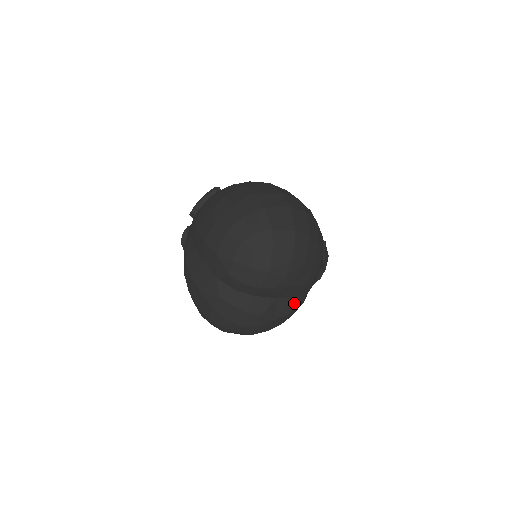
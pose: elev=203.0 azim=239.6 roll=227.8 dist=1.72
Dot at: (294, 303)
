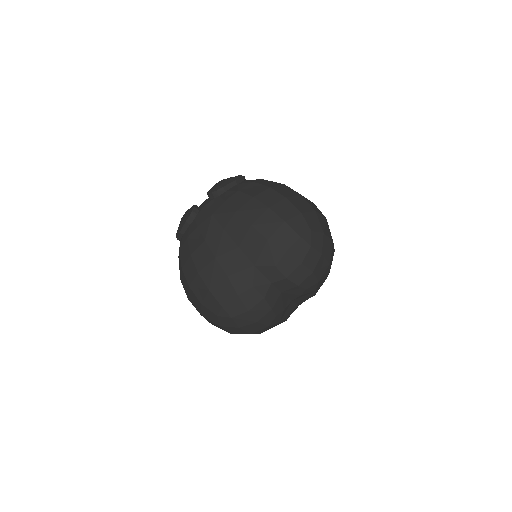
Dot at: occluded
